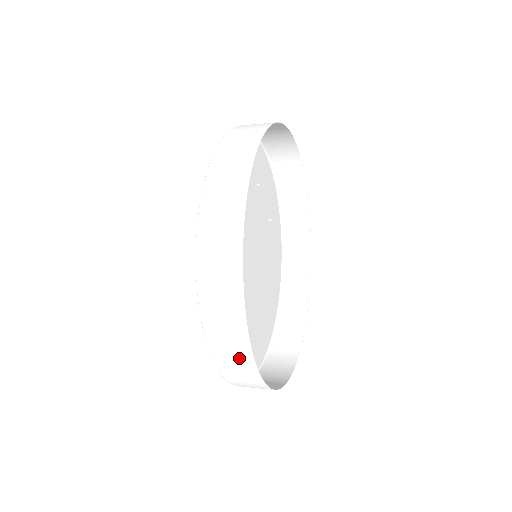
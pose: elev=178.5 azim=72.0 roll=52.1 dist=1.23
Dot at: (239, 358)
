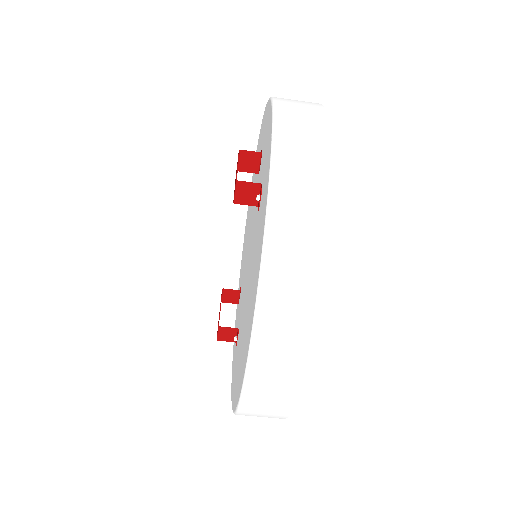
Dot at: (304, 102)
